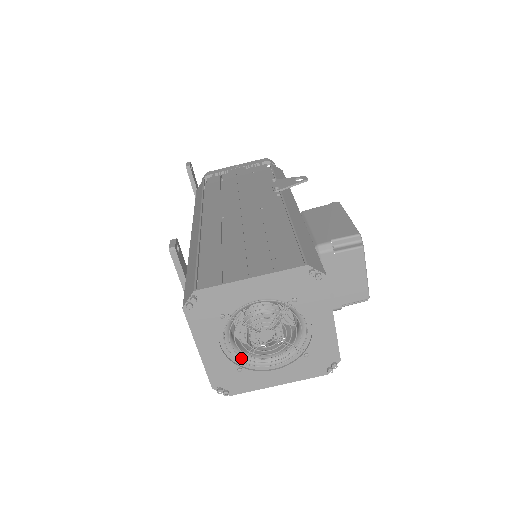
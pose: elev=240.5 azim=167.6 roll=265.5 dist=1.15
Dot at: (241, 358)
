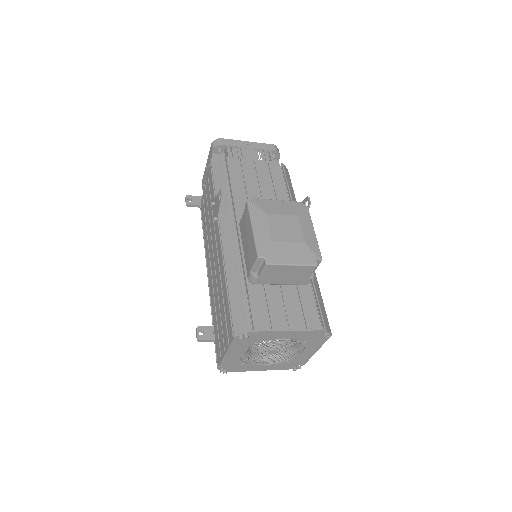
Dot at: (281, 358)
